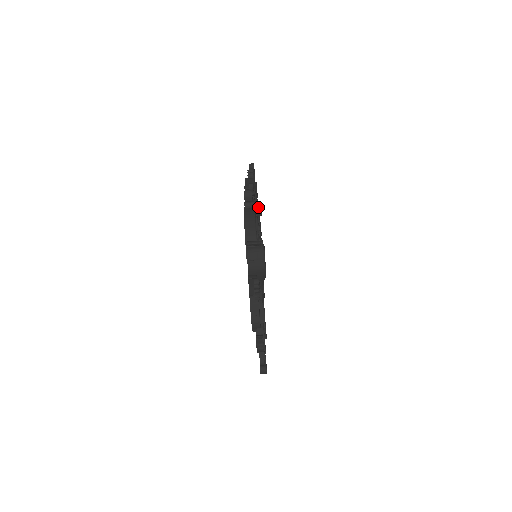
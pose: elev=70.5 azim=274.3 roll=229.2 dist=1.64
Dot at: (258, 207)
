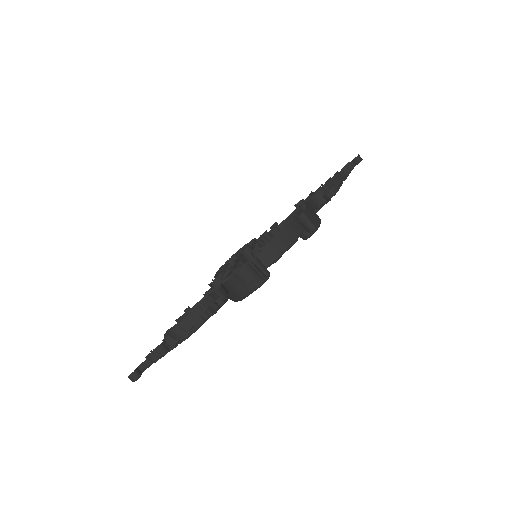
Dot at: (310, 232)
